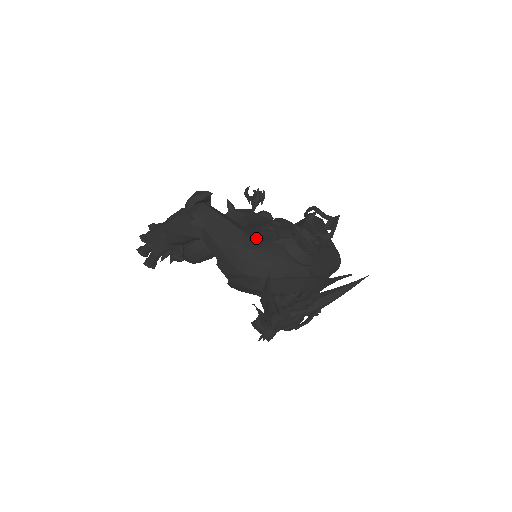
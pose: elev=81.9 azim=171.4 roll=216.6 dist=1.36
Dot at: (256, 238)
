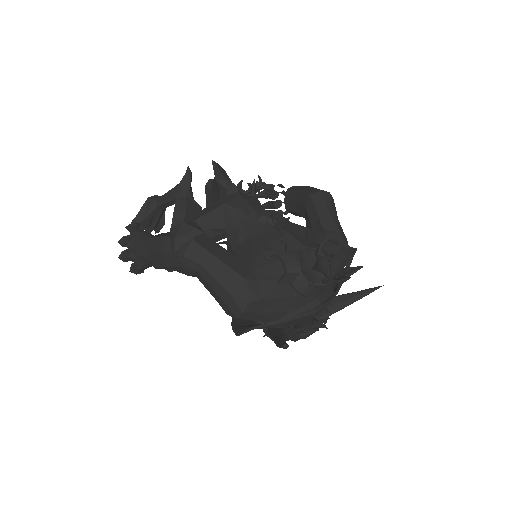
Dot at: (260, 282)
